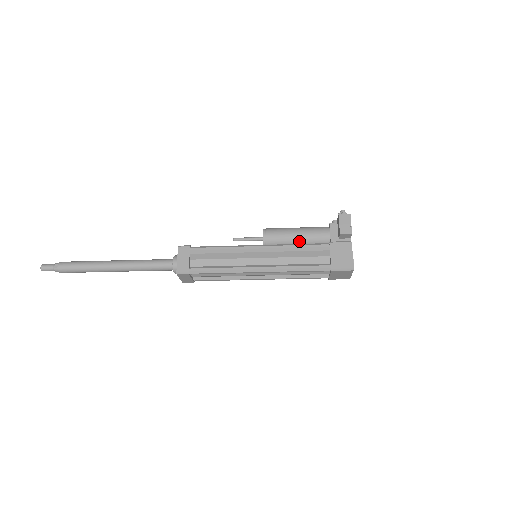
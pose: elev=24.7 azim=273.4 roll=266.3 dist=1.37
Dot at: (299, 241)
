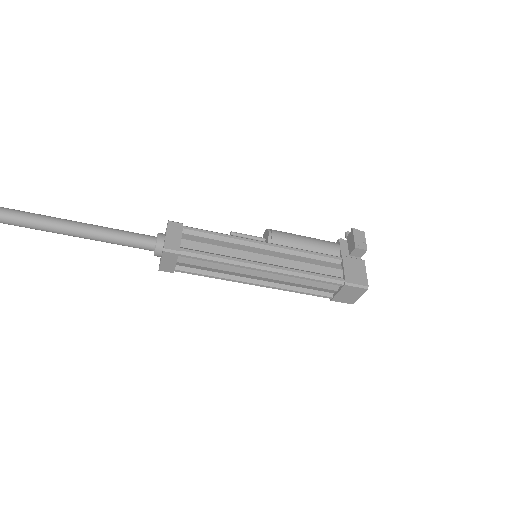
Dot at: (307, 249)
